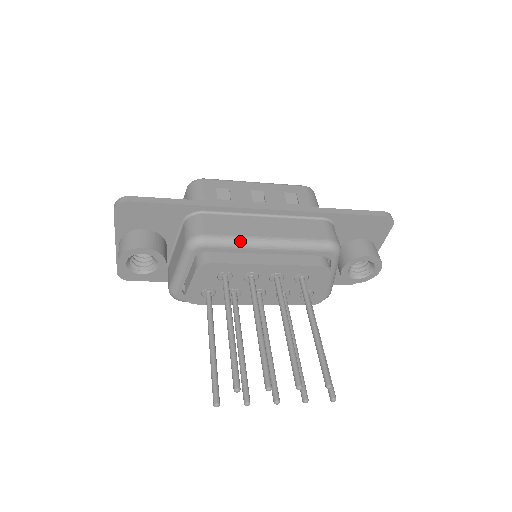
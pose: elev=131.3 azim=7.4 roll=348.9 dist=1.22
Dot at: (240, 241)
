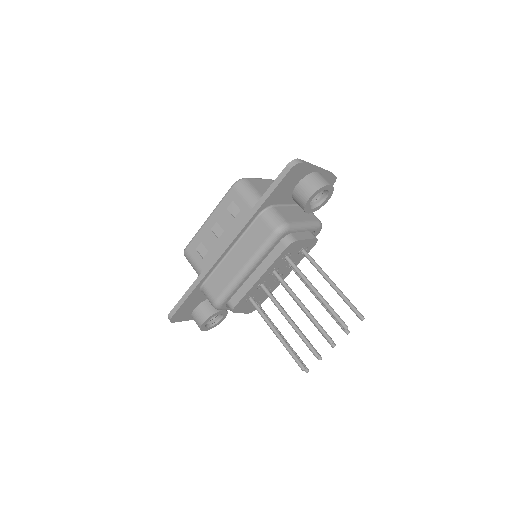
Dot at: (233, 285)
